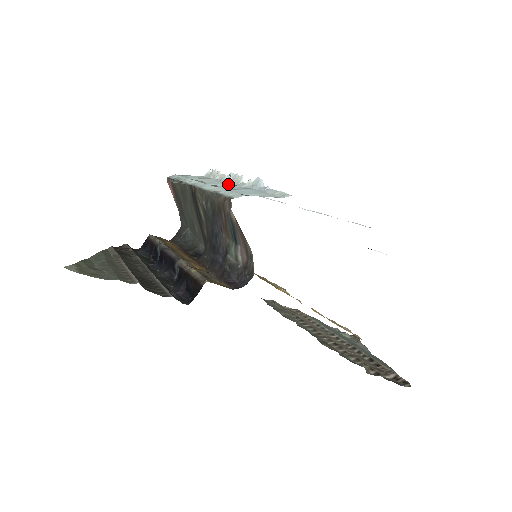
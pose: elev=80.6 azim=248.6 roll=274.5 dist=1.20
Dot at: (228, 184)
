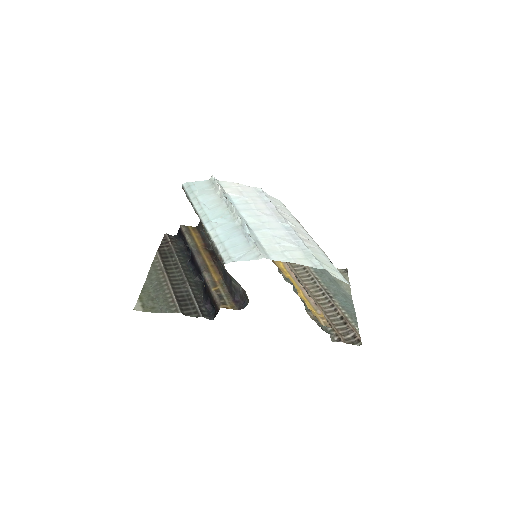
Dot at: (225, 215)
